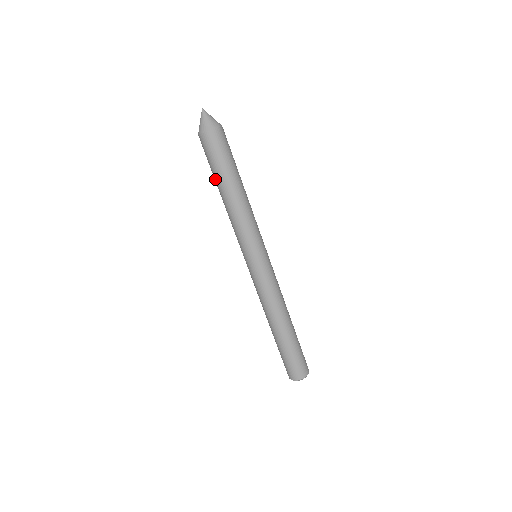
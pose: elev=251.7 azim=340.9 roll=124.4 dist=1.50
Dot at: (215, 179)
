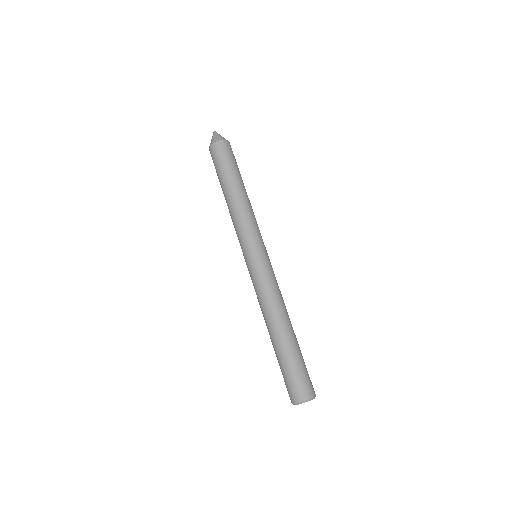
Dot at: (220, 184)
